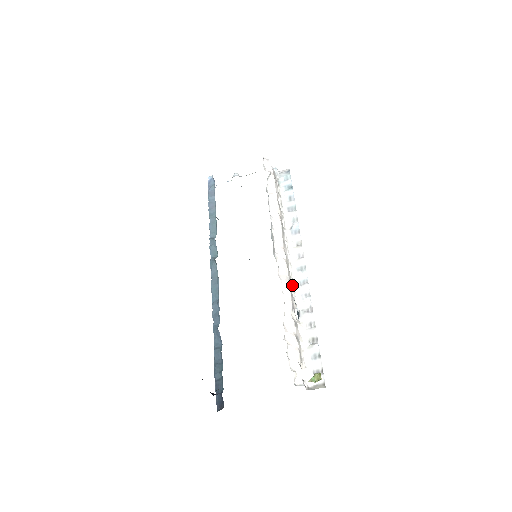
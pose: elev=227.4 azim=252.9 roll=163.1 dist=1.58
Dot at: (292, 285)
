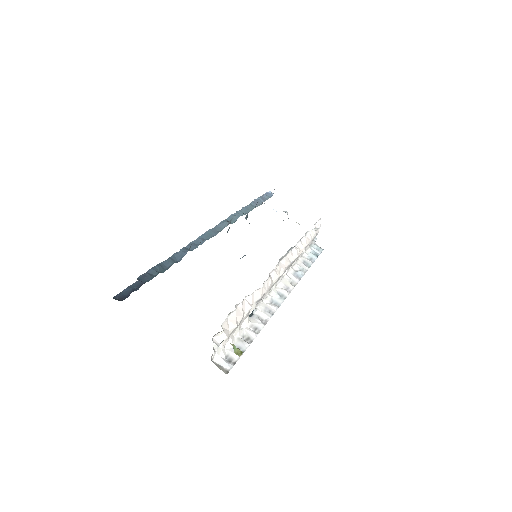
Dot at: (266, 295)
